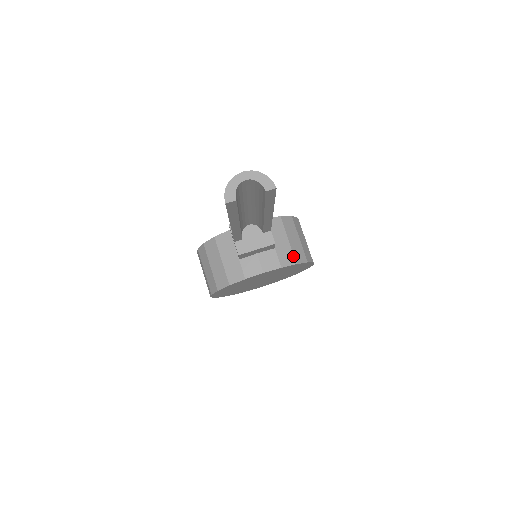
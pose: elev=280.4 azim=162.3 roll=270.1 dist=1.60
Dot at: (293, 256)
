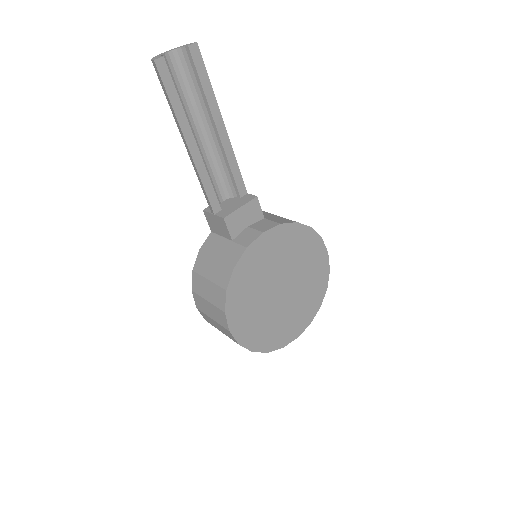
Dot at: (289, 220)
